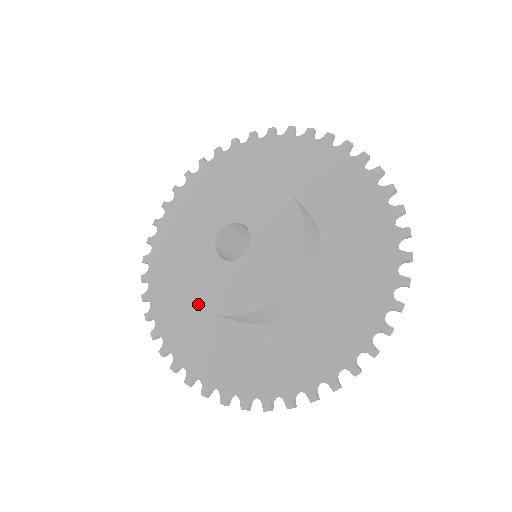
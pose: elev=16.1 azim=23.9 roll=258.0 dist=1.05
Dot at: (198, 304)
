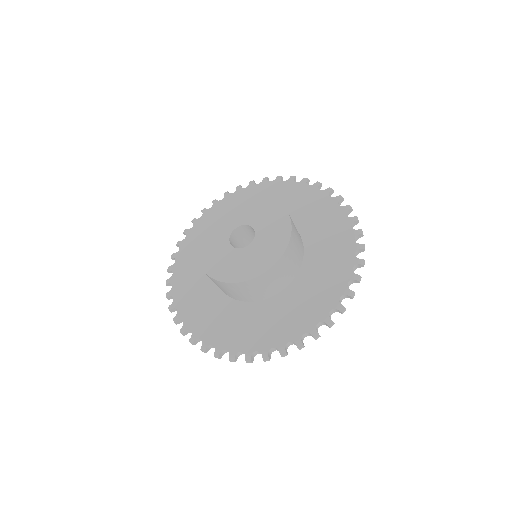
Dot at: (238, 280)
